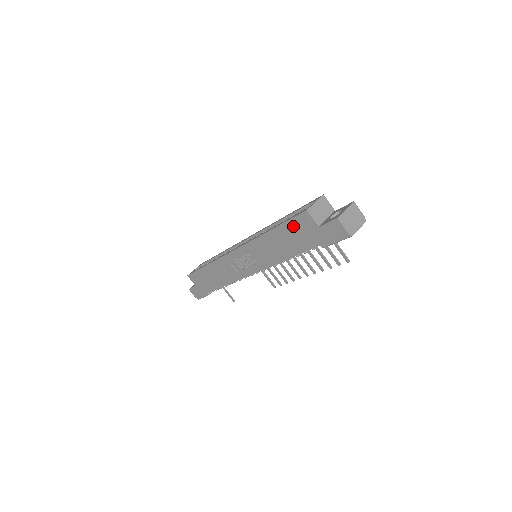
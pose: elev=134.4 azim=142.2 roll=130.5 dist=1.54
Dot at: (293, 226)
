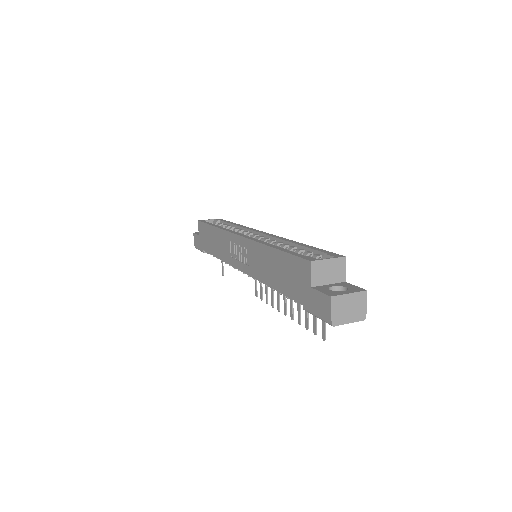
Dot at: (292, 263)
